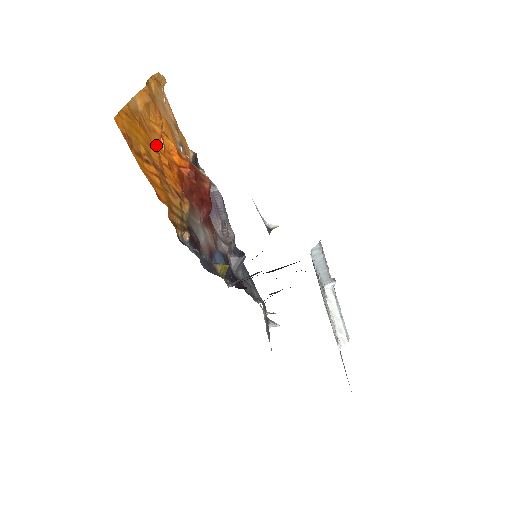
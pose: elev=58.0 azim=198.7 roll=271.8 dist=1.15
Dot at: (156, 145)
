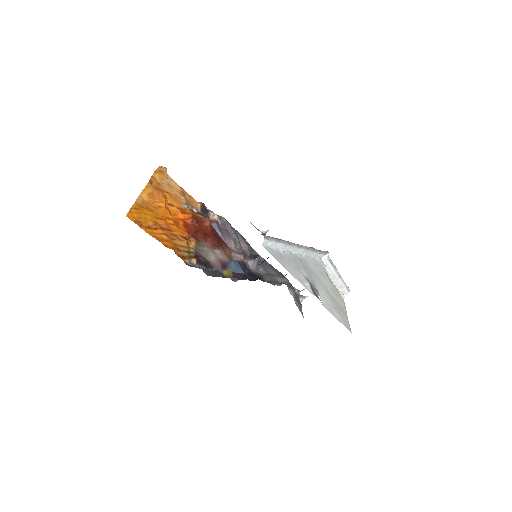
Dot at: (163, 215)
